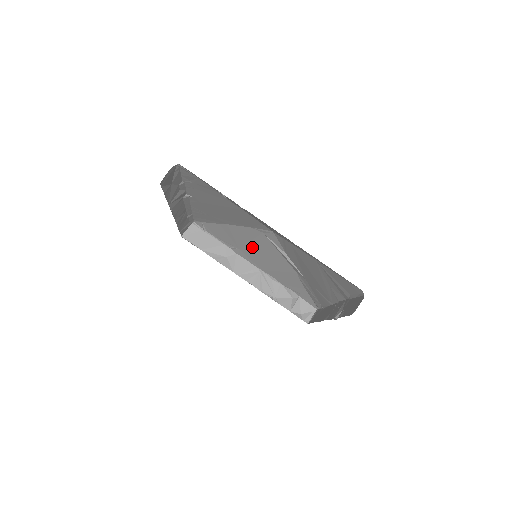
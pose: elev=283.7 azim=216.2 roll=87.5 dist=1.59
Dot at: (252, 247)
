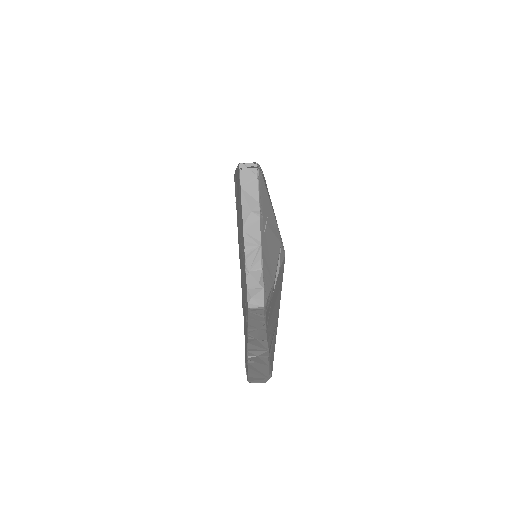
Dot at: (269, 233)
